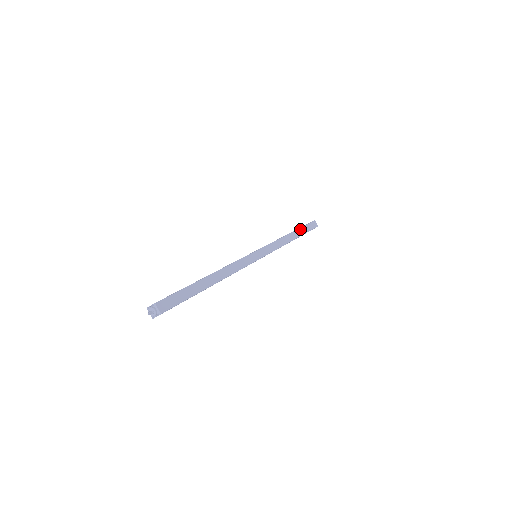
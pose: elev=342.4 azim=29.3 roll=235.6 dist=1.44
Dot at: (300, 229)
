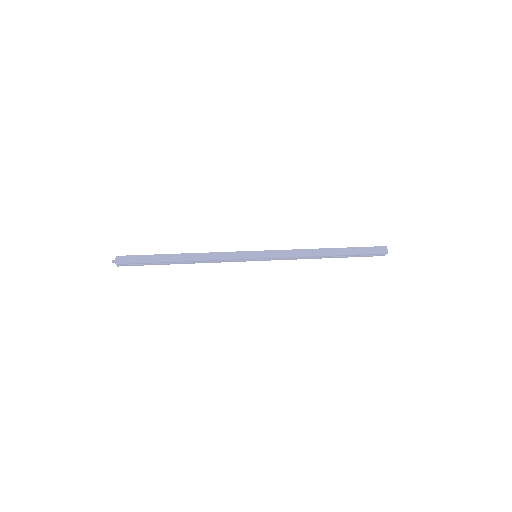
Dot at: (346, 248)
